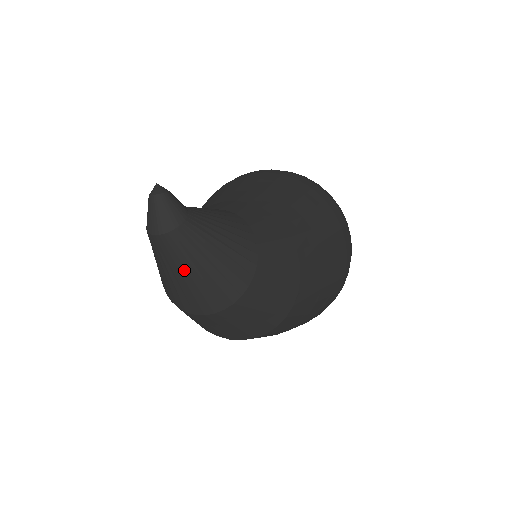
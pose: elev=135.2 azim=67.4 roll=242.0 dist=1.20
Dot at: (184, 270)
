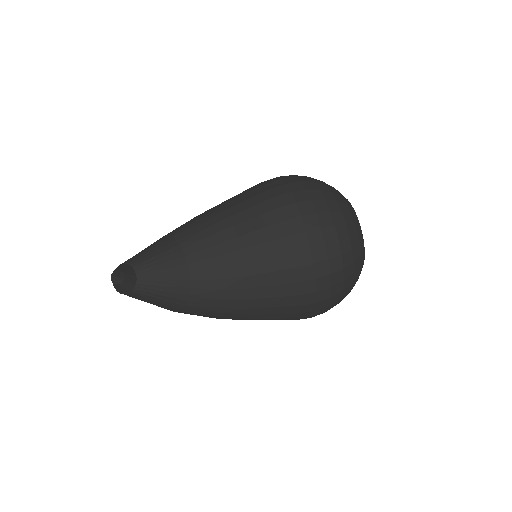
Dot at: occluded
